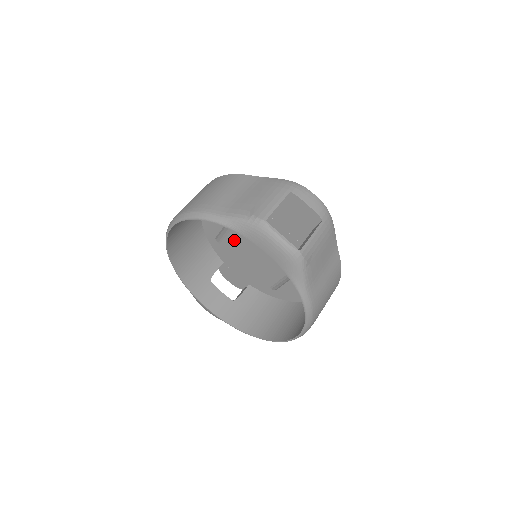
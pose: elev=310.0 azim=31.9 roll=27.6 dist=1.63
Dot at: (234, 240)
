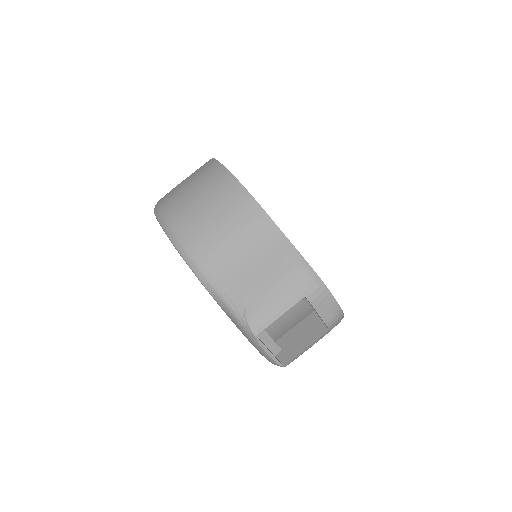
Dot at: occluded
